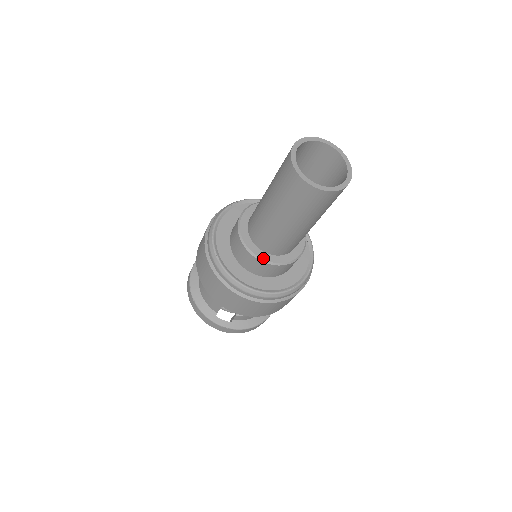
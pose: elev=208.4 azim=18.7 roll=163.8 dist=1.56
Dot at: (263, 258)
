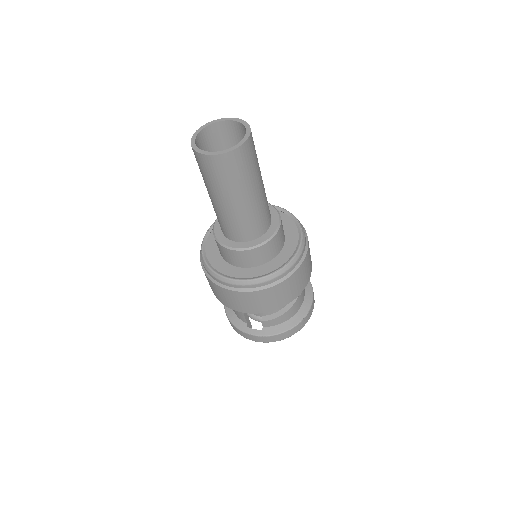
Dot at: (233, 247)
